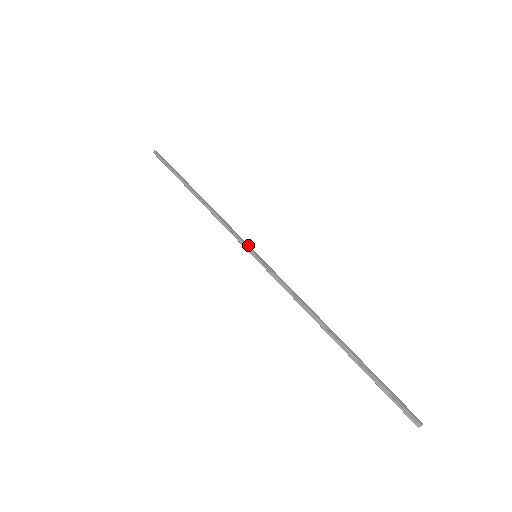
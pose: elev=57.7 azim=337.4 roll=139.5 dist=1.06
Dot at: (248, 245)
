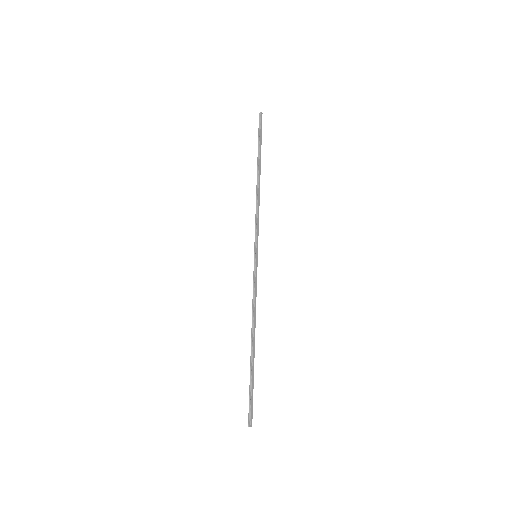
Dot at: occluded
